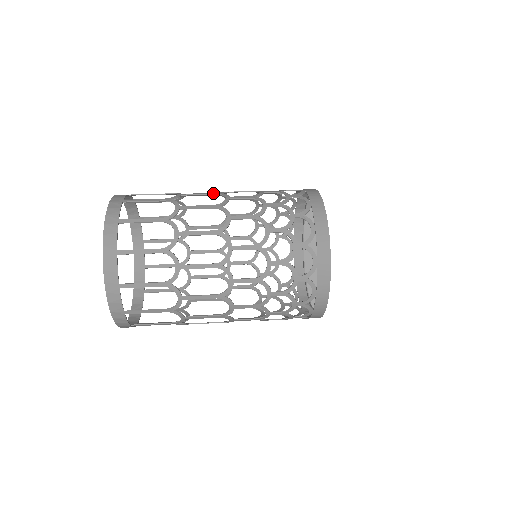
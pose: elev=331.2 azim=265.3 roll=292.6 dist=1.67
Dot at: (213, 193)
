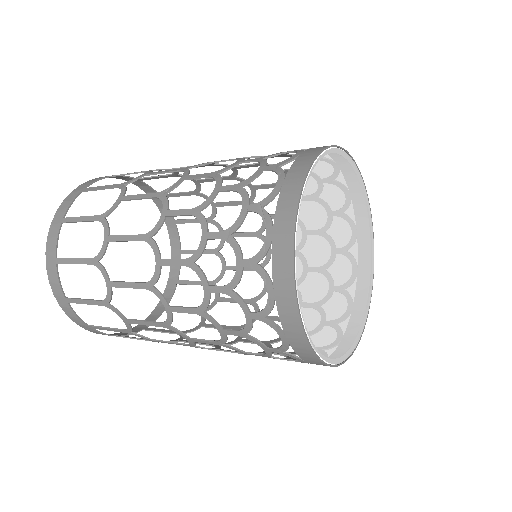
Dot at: (178, 169)
